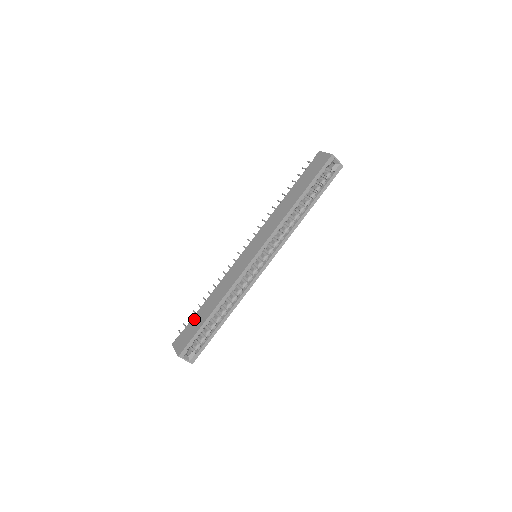
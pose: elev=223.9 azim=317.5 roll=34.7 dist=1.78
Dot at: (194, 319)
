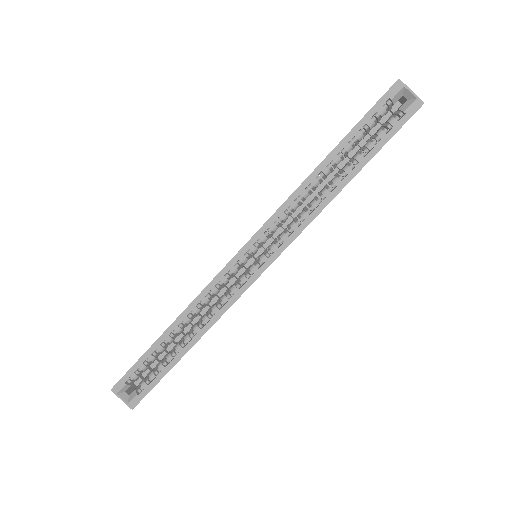
Dot at: occluded
